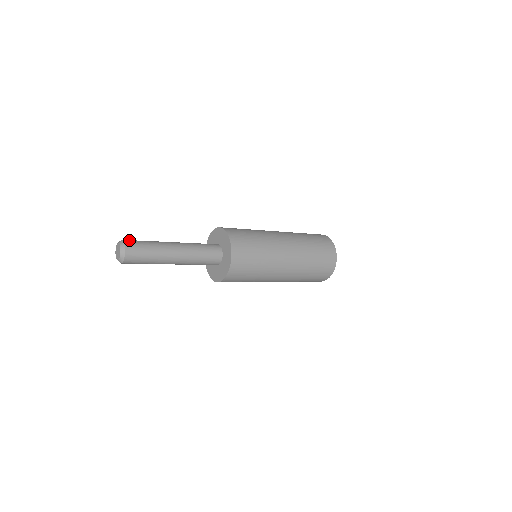
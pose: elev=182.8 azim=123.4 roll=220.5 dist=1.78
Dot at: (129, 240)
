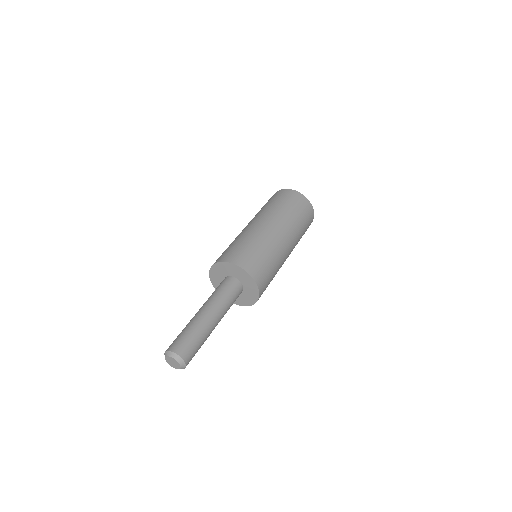
Dot at: (184, 351)
